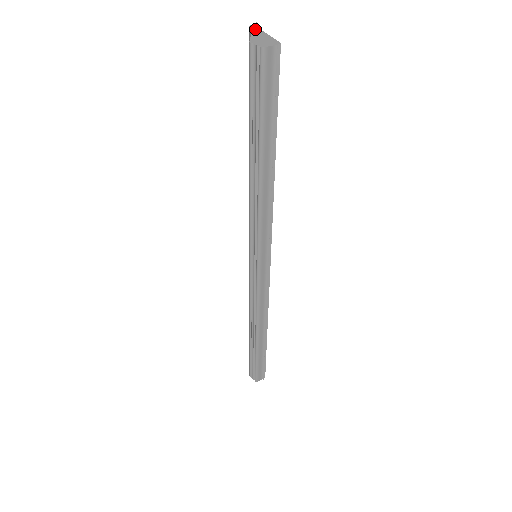
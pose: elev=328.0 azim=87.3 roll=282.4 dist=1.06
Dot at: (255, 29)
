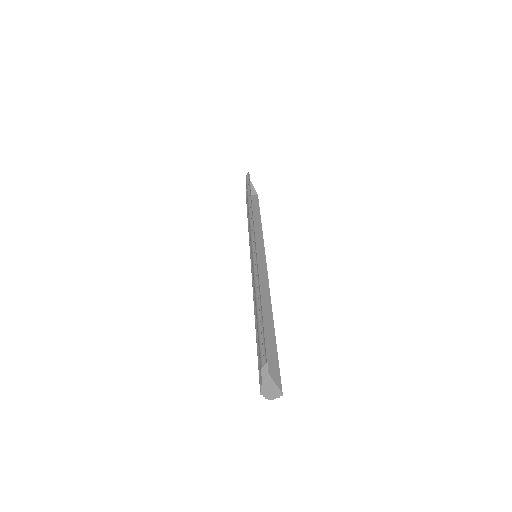
Dot at: (265, 375)
